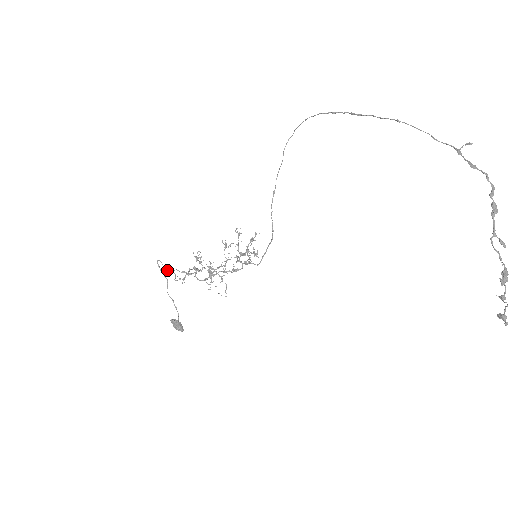
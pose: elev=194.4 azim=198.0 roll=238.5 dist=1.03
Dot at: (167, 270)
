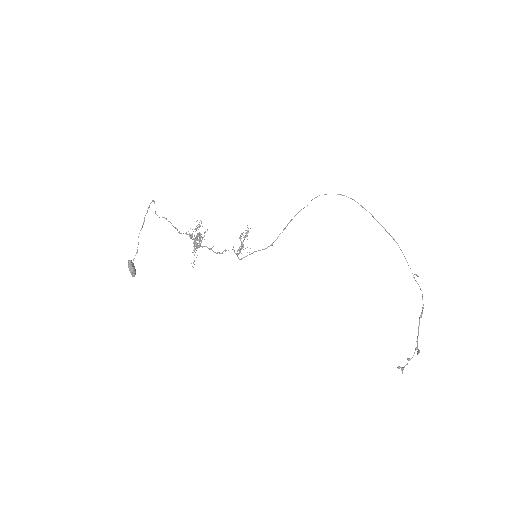
Dot at: (207, 230)
